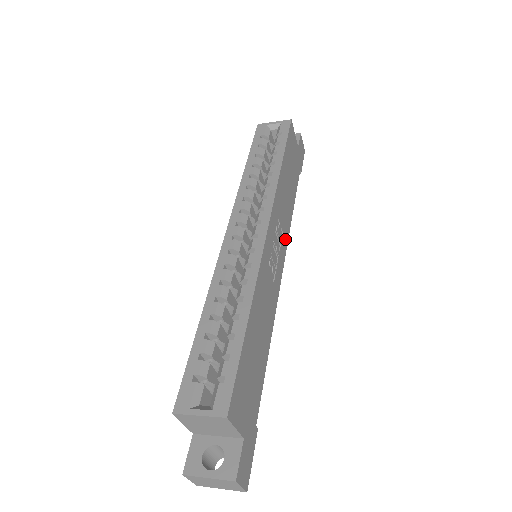
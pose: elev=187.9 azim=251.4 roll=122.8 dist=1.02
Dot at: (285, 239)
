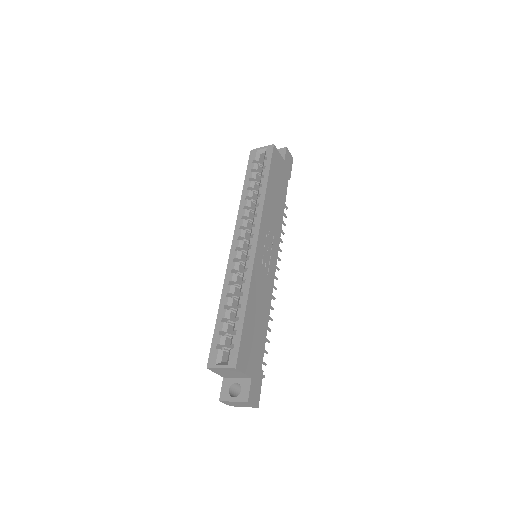
Dot at: (277, 239)
